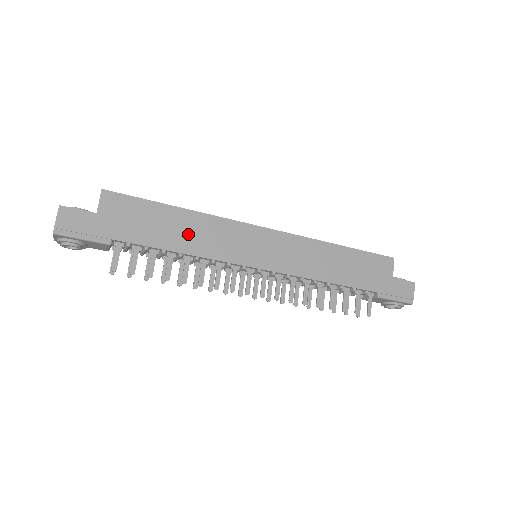
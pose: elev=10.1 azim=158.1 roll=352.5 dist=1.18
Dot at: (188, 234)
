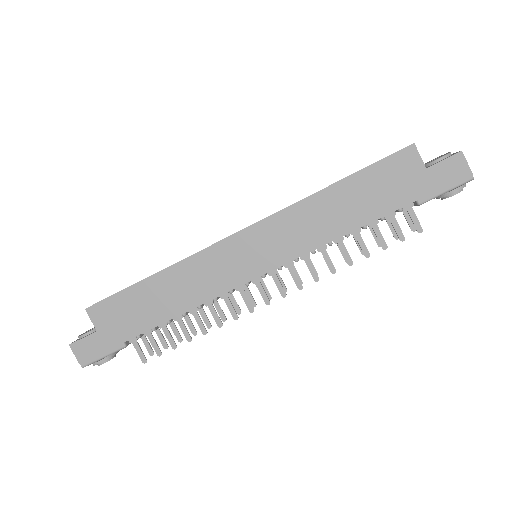
Dot at: (175, 293)
